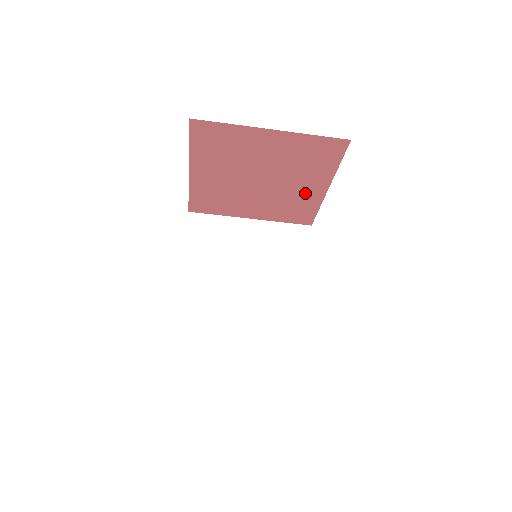
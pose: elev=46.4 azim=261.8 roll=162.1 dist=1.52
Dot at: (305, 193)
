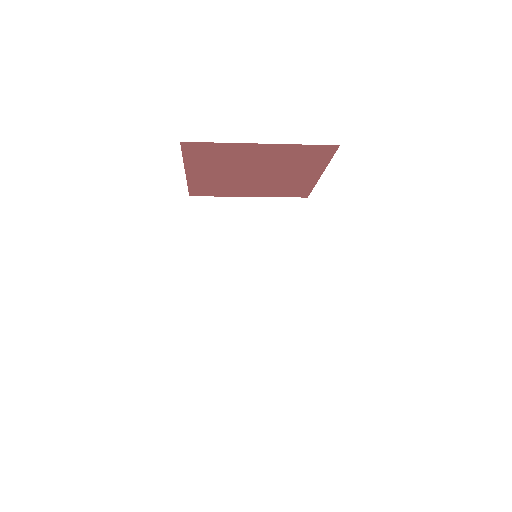
Dot at: (299, 179)
